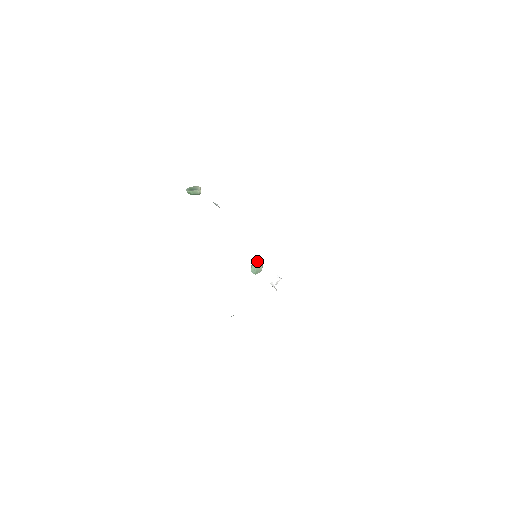
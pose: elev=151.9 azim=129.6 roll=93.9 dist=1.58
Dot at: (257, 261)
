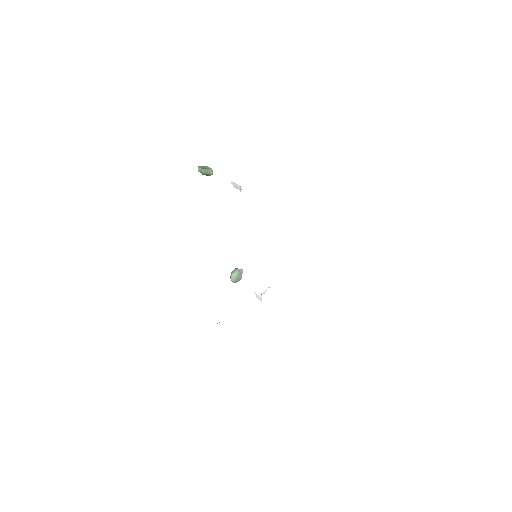
Dot at: occluded
